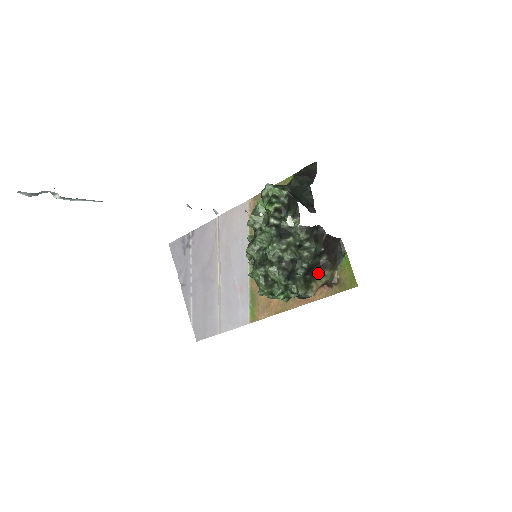
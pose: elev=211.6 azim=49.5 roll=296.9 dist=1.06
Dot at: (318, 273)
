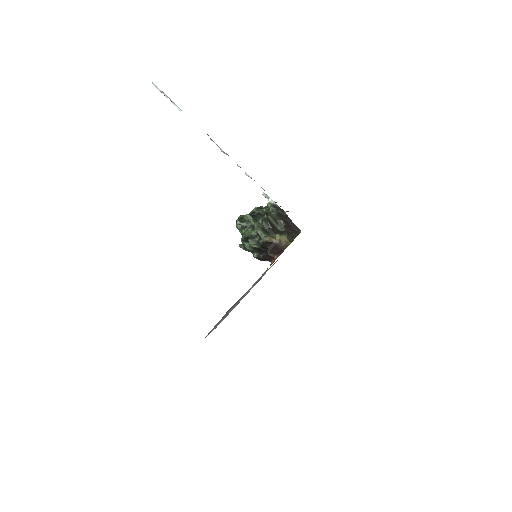
Dot at: (276, 234)
